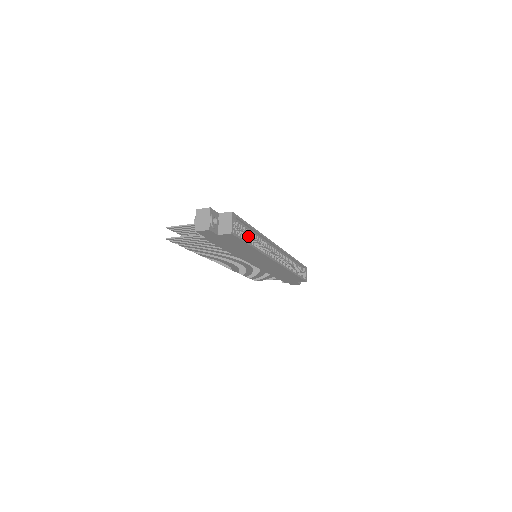
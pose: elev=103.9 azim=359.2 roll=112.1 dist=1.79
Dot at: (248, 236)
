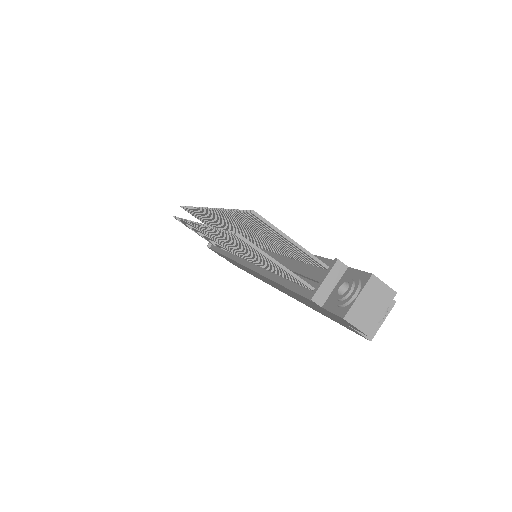
Dot at: occluded
